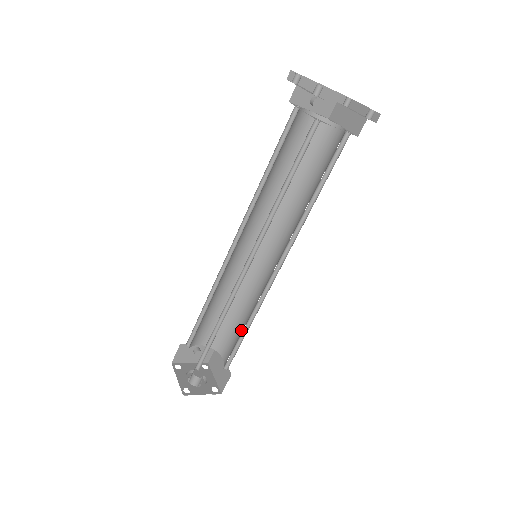
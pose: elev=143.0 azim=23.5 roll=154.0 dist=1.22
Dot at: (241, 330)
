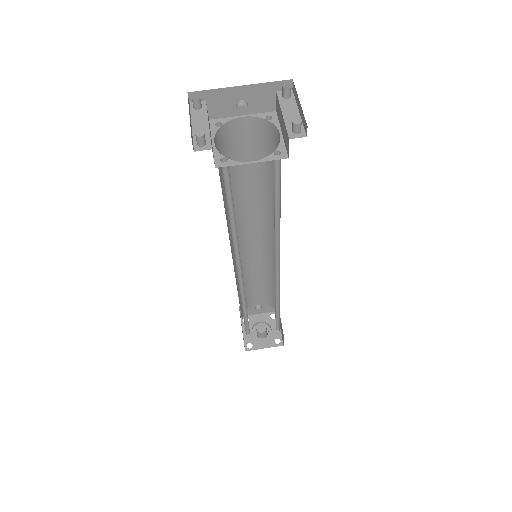
Dot at: occluded
